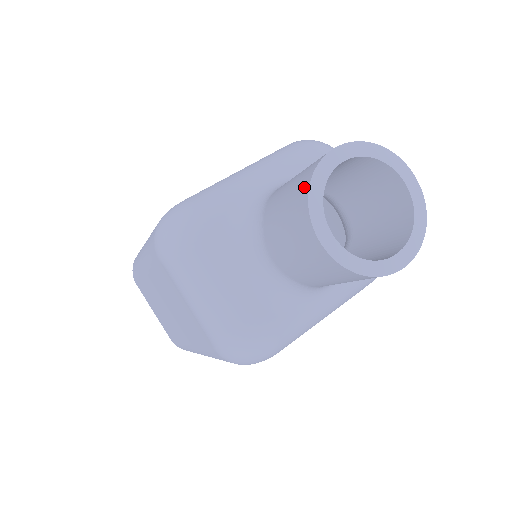
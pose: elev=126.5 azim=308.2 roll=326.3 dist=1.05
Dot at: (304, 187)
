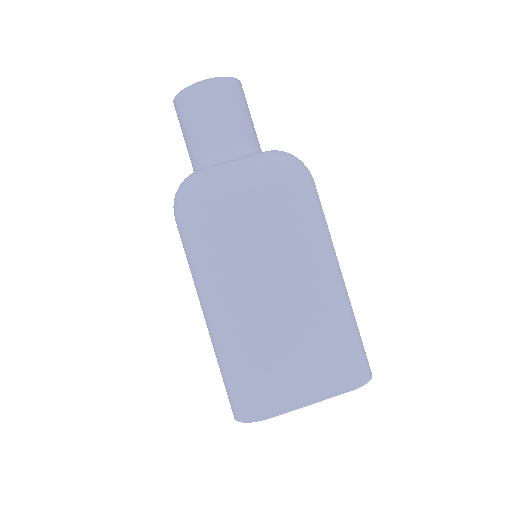
Dot at: (182, 97)
